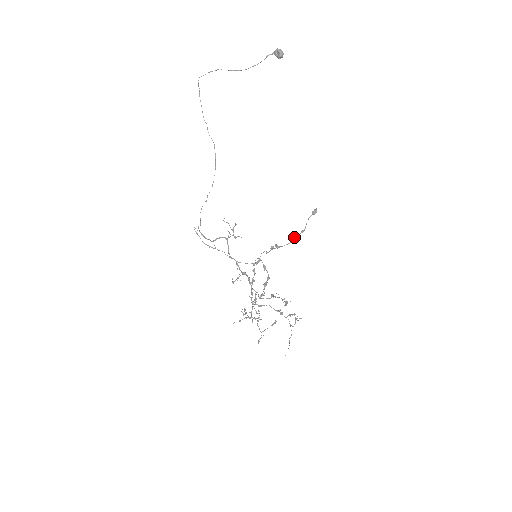
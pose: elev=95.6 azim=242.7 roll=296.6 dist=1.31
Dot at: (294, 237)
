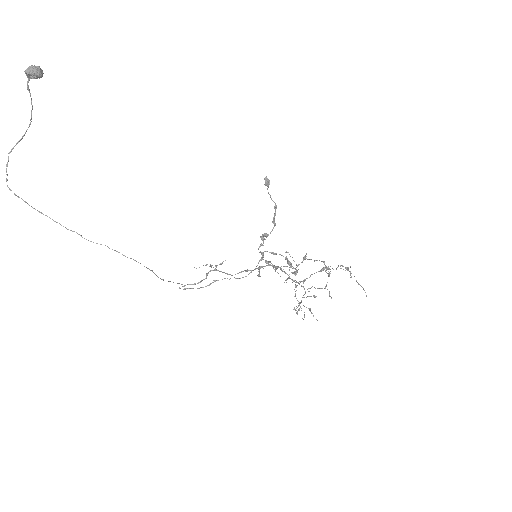
Dot at: (273, 219)
